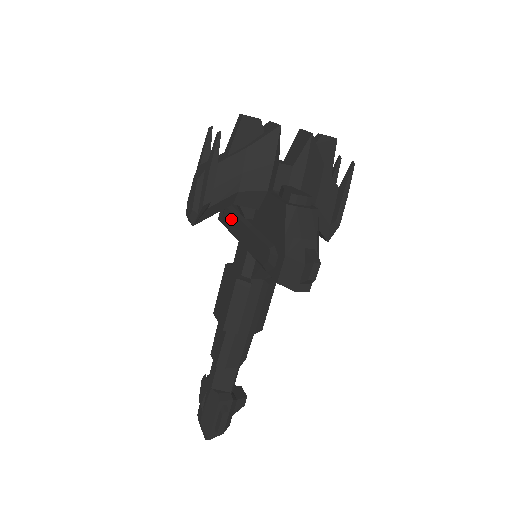
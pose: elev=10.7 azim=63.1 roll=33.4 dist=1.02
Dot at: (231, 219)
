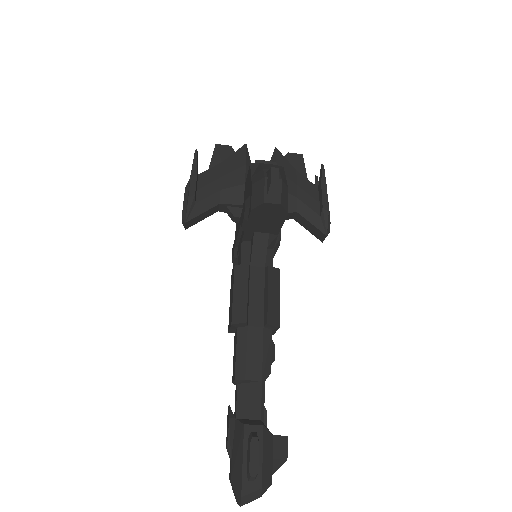
Dot at: (234, 246)
